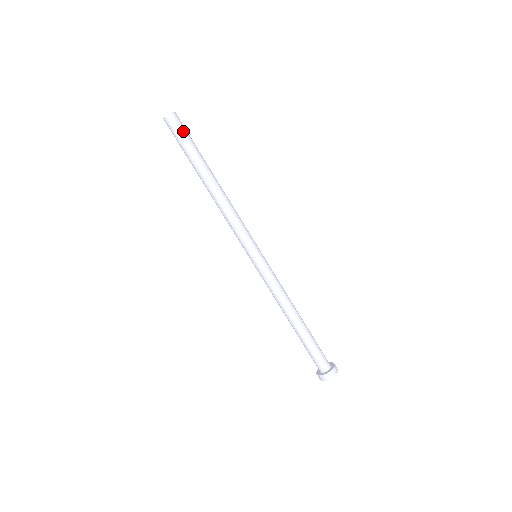
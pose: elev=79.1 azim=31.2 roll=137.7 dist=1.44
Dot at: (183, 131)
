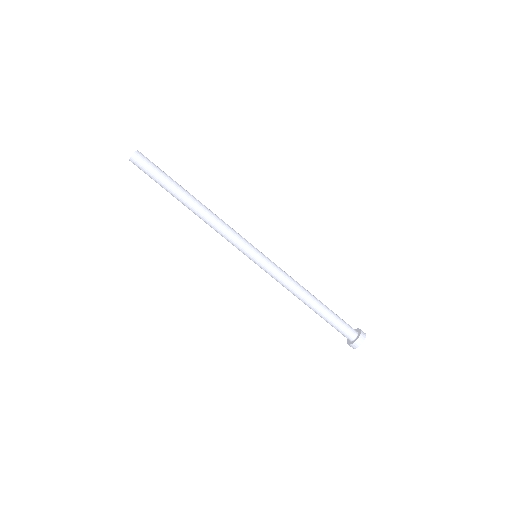
Dot at: (152, 164)
